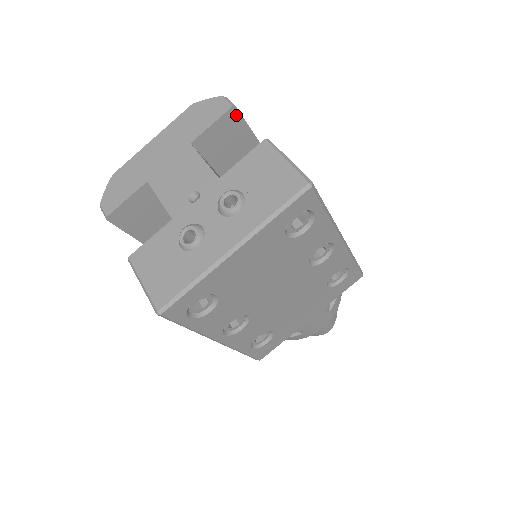
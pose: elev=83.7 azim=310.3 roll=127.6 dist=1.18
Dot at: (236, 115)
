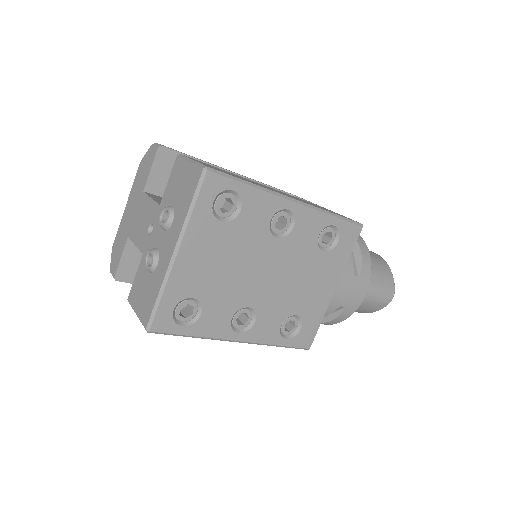
Dot at: (167, 152)
